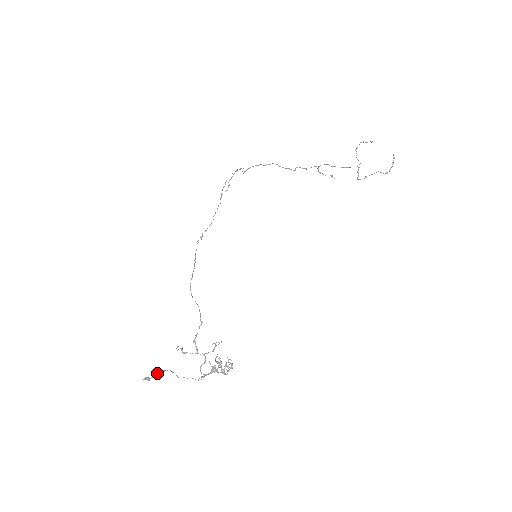
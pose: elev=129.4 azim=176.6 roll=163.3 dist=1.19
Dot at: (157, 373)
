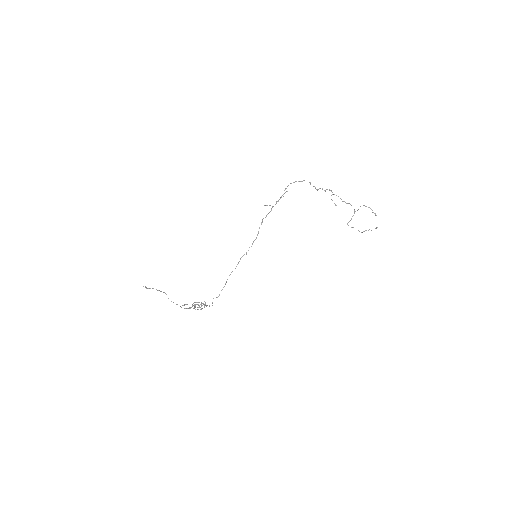
Dot at: occluded
